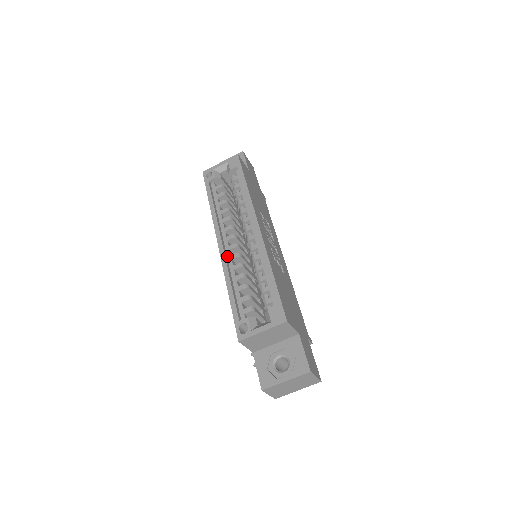
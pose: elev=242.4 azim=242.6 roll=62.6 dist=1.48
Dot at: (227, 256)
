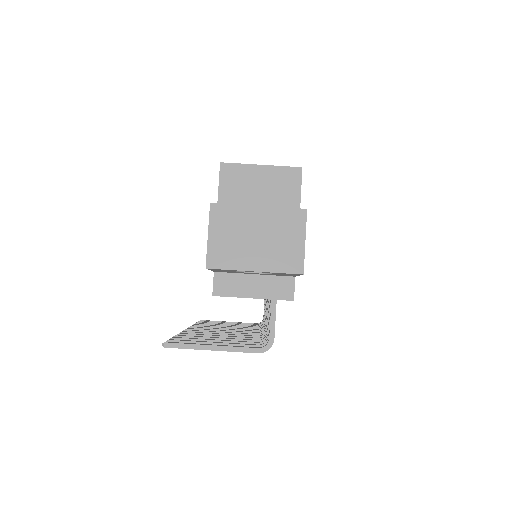
Dot at: occluded
